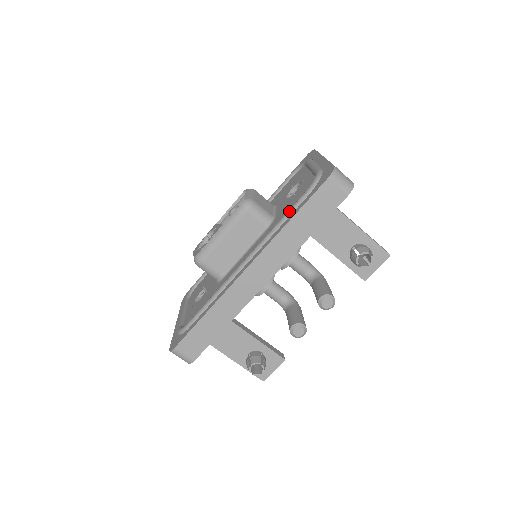
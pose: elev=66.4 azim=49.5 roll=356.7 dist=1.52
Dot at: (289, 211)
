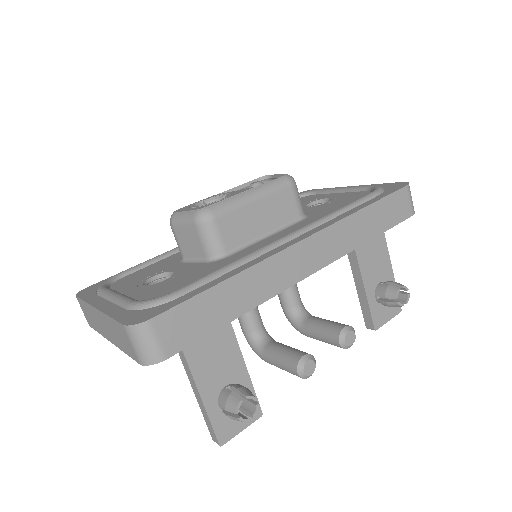
Dot at: (355, 202)
